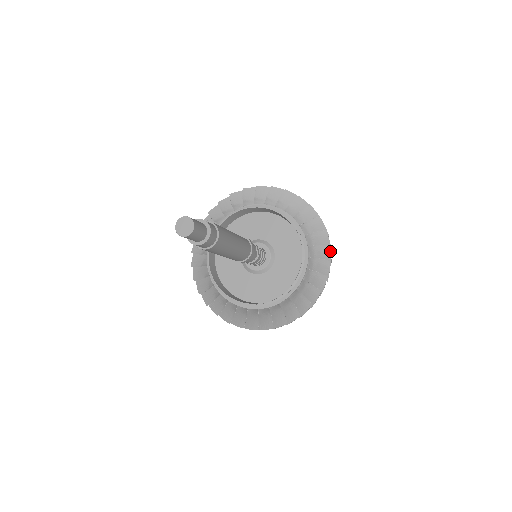
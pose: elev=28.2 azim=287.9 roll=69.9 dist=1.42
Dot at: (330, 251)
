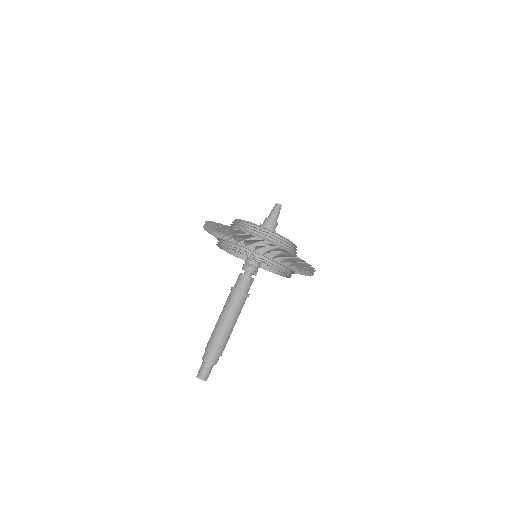
Dot at: occluded
